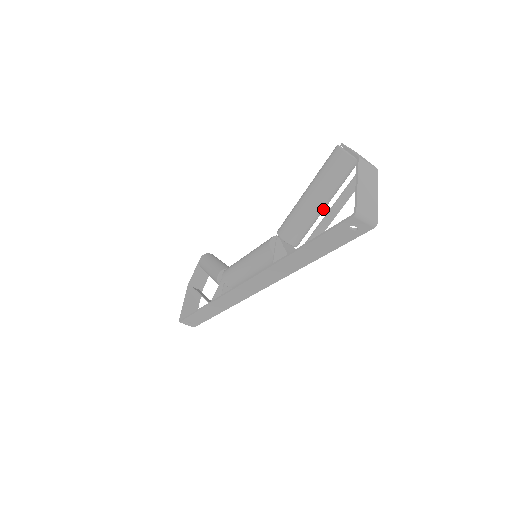
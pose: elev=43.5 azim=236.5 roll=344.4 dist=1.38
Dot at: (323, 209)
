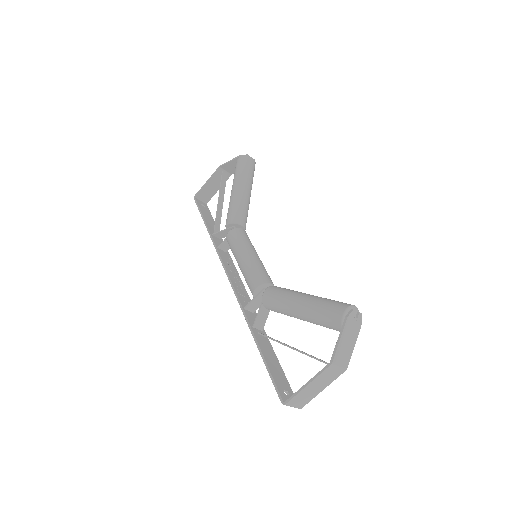
Dot at: occluded
